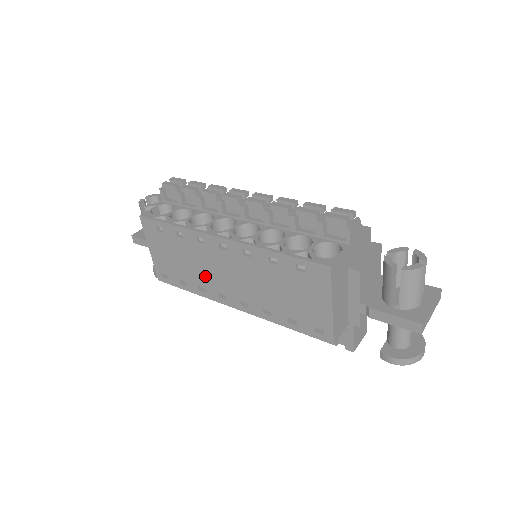
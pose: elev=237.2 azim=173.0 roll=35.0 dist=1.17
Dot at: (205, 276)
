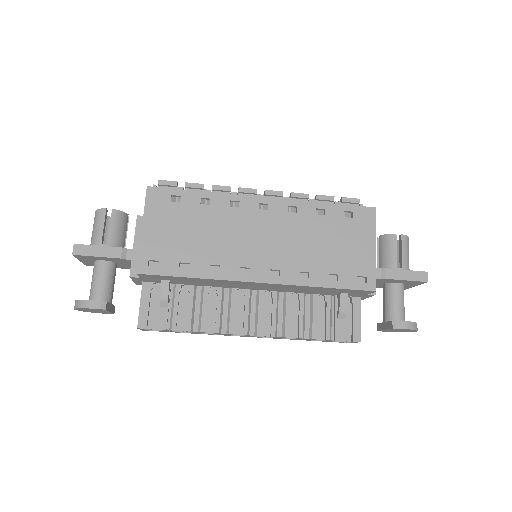
Dot at: (227, 248)
